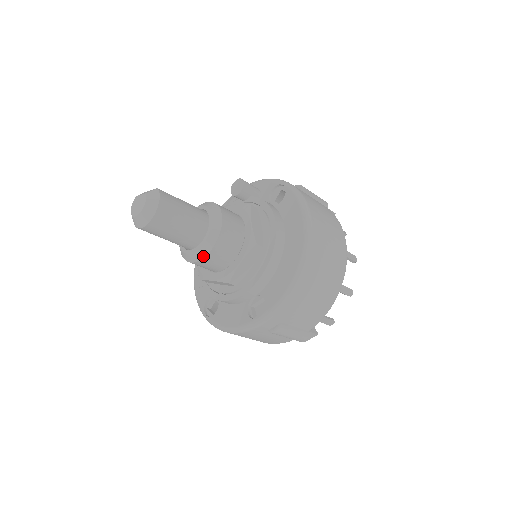
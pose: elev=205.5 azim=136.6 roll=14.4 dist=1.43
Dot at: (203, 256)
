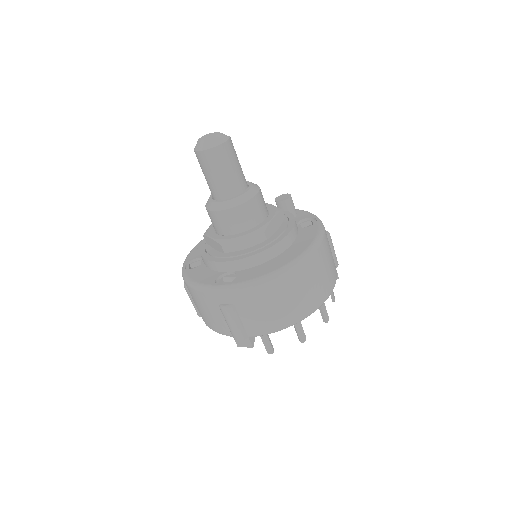
Dot at: (220, 209)
